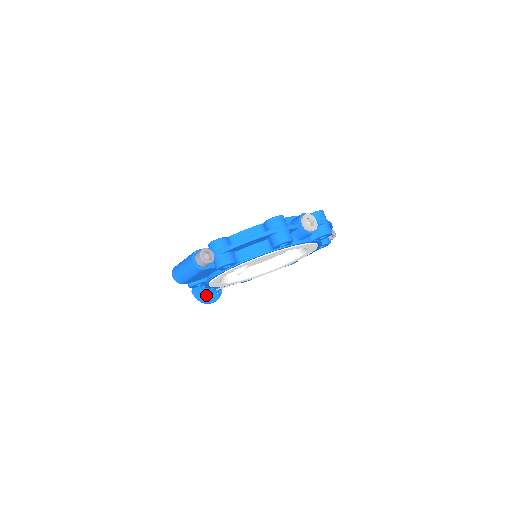
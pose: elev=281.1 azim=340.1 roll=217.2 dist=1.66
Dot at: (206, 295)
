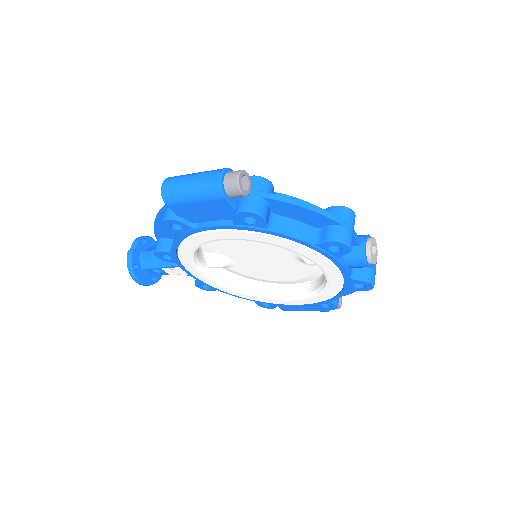
Dot at: (141, 268)
